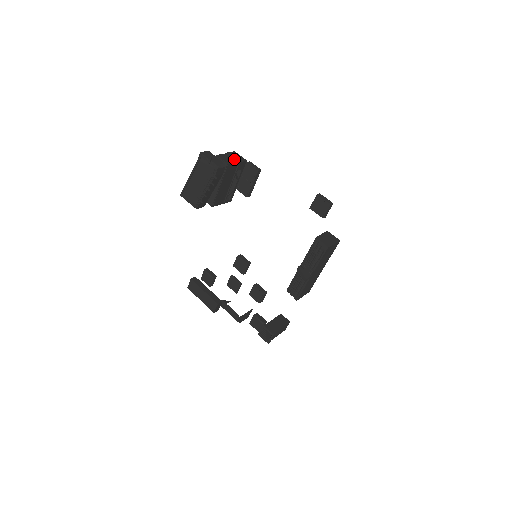
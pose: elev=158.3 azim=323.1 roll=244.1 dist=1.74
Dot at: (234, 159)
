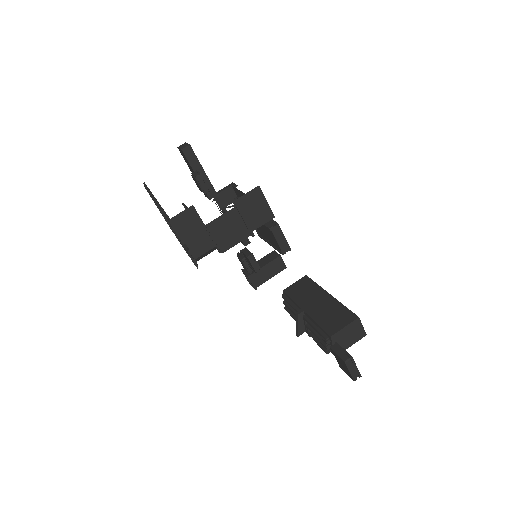
Dot at: (243, 228)
